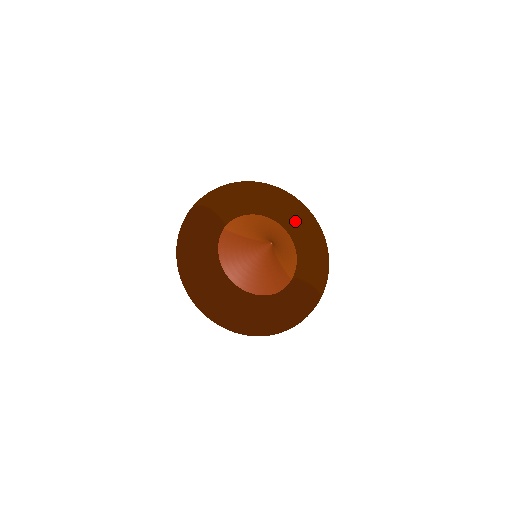
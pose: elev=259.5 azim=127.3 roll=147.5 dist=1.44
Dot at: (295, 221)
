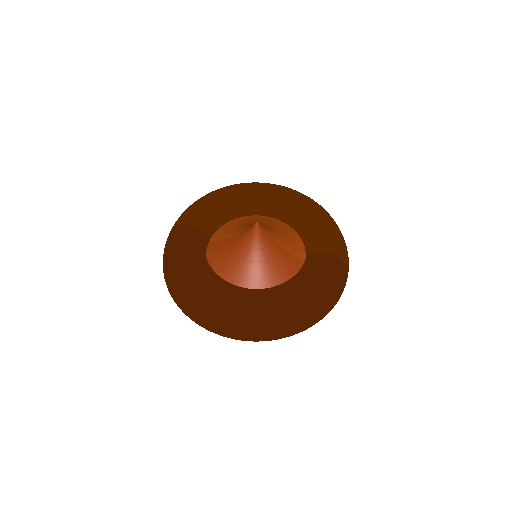
Dot at: (281, 203)
